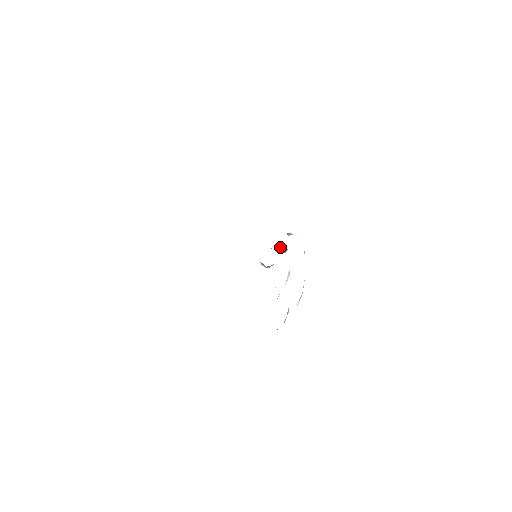
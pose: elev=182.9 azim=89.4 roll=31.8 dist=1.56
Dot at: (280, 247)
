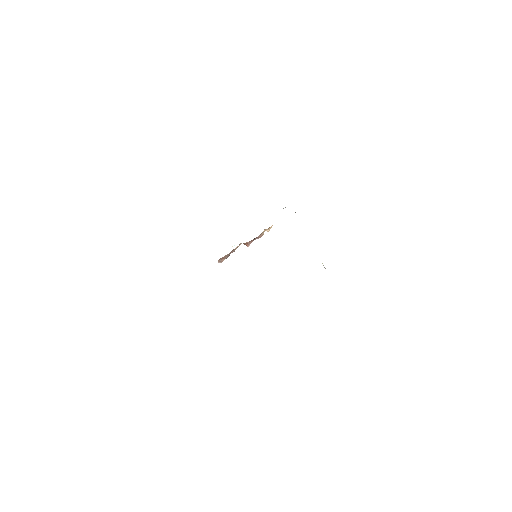
Dot at: (243, 243)
